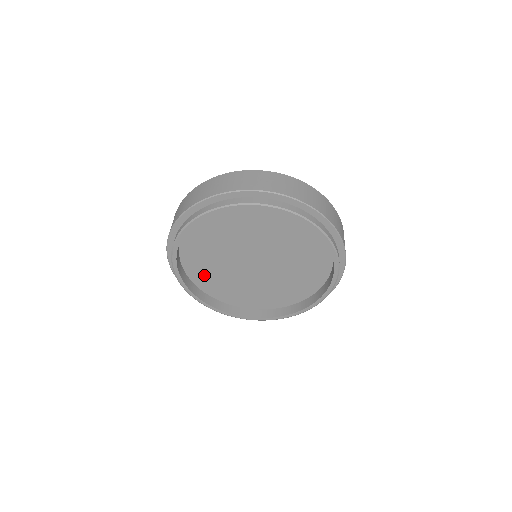
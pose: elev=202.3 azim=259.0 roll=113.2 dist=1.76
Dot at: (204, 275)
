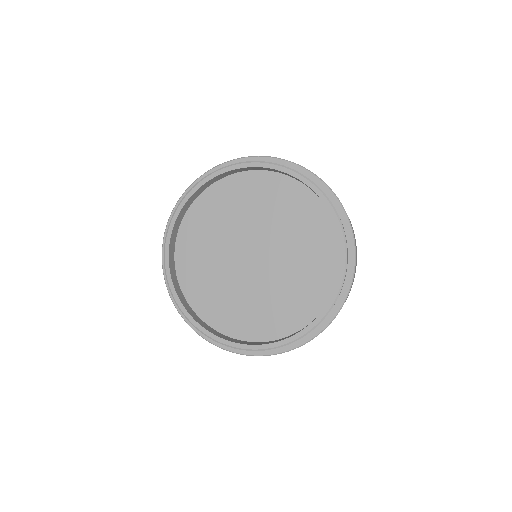
Dot at: (215, 307)
